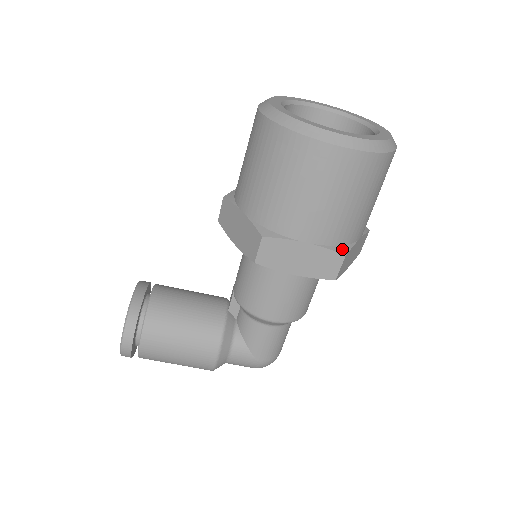
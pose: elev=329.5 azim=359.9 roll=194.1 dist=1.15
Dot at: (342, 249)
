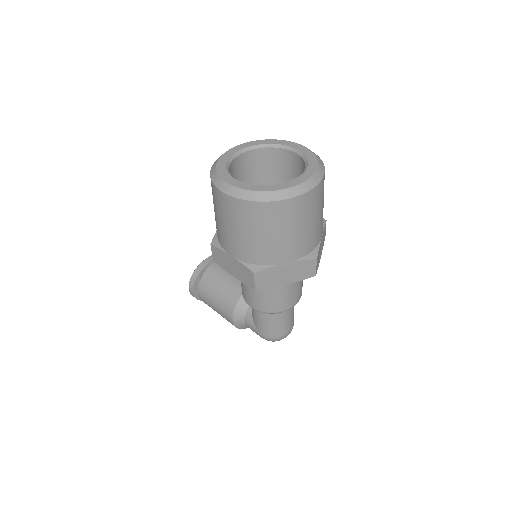
Dot at: (255, 267)
